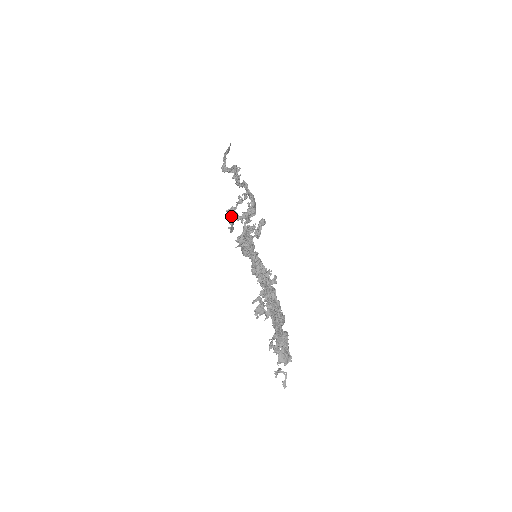
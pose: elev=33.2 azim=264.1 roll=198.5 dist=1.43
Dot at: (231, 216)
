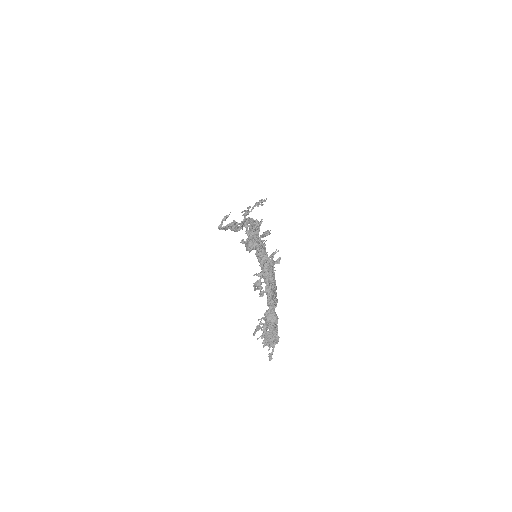
Dot at: (245, 215)
